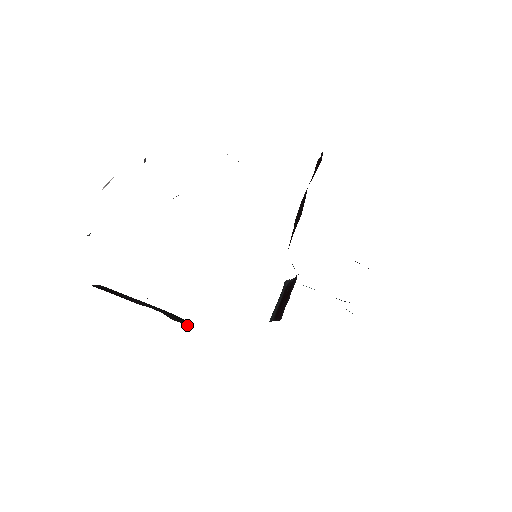
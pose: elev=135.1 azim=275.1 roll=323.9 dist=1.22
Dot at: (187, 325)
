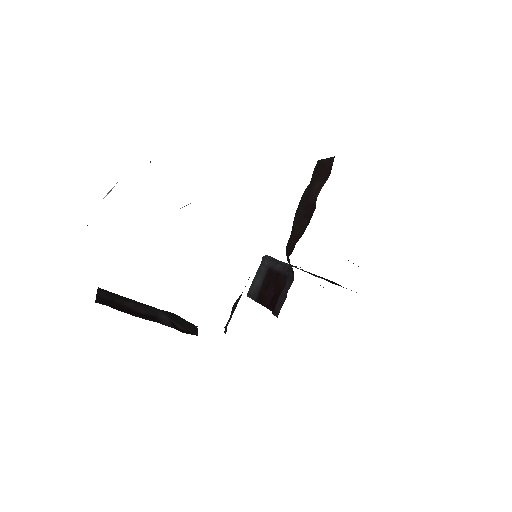
Dot at: (195, 333)
